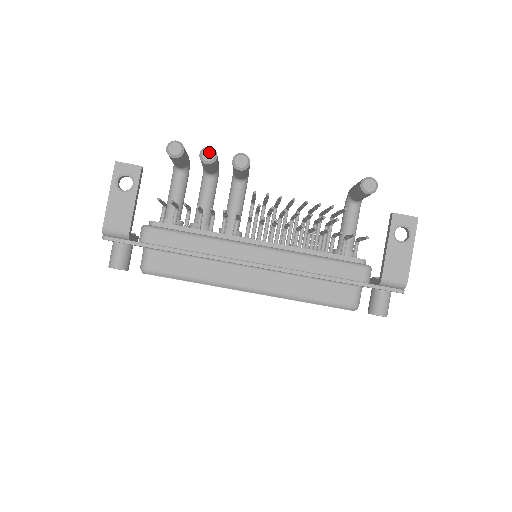
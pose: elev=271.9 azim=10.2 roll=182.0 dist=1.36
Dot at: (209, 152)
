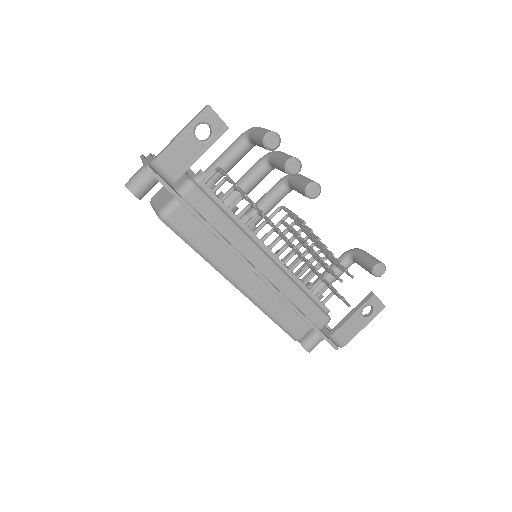
Dot at: (297, 165)
